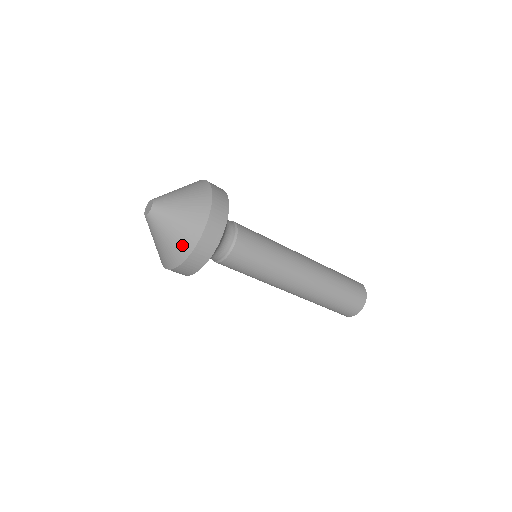
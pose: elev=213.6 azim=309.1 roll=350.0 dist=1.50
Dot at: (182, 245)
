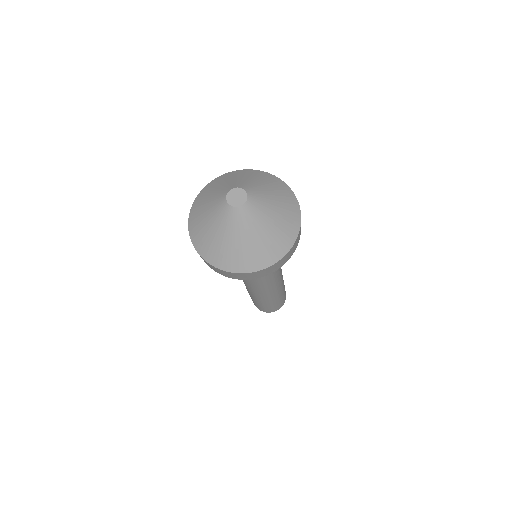
Dot at: (213, 252)
